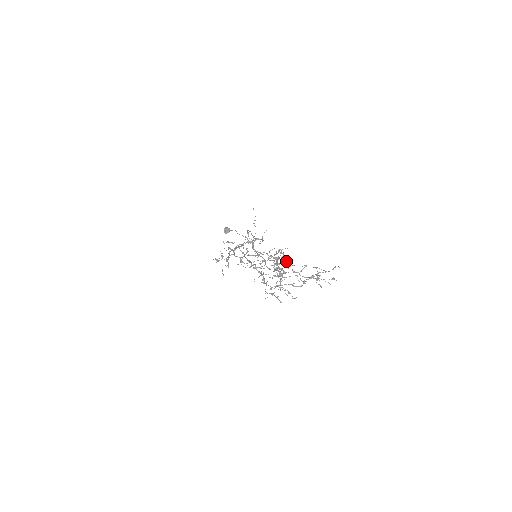
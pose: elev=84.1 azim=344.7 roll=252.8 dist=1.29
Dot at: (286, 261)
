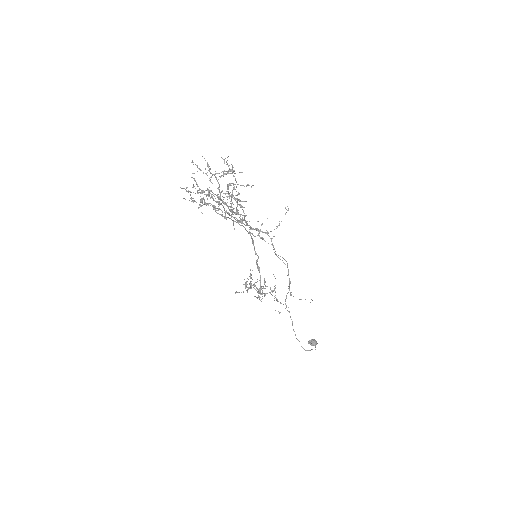
Dot at: (231, 183)
